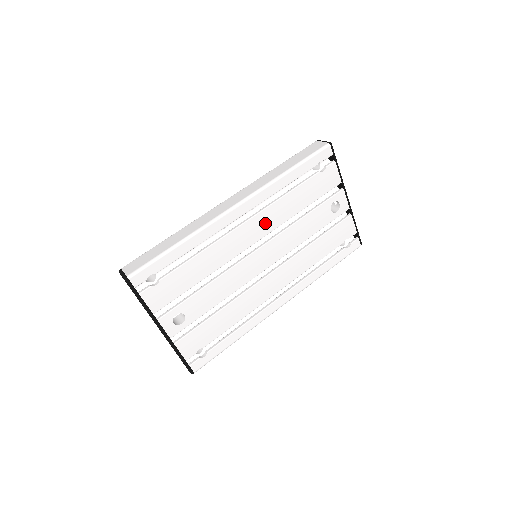
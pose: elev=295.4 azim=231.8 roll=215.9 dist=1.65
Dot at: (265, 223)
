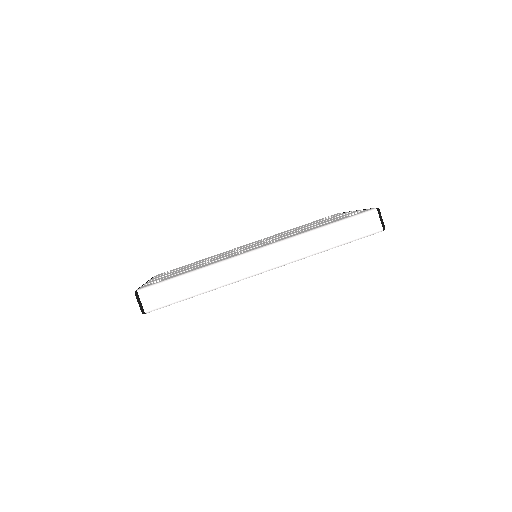
Dot at: occluded
